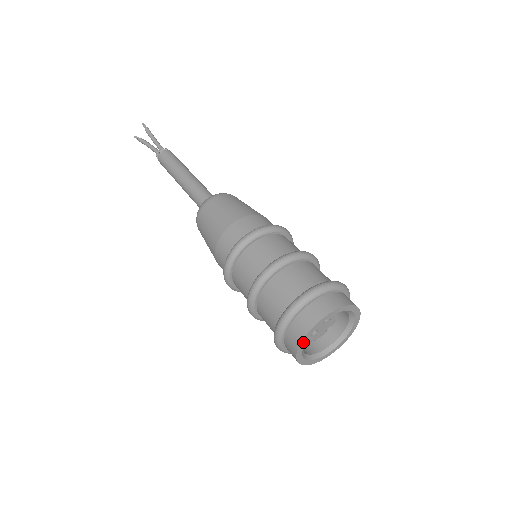
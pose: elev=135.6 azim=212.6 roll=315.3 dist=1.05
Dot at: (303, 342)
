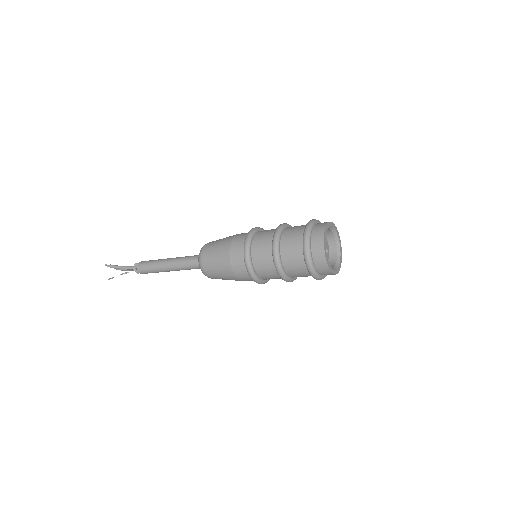
Dot at: (330, 224)
